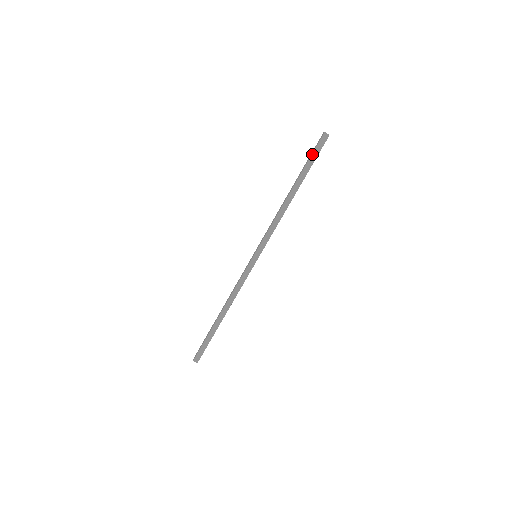
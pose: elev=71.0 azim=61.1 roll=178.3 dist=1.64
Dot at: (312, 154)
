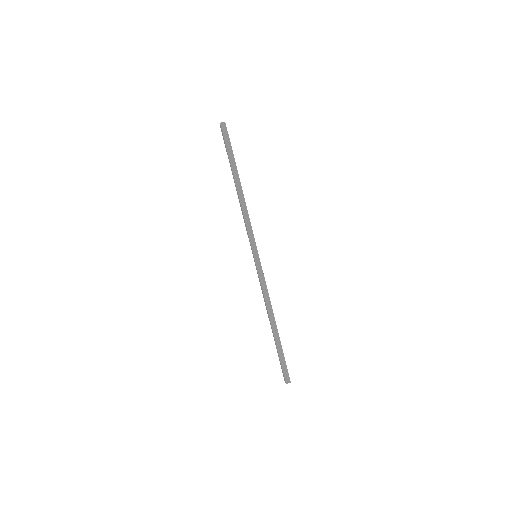
Dot at: (226, 146)
